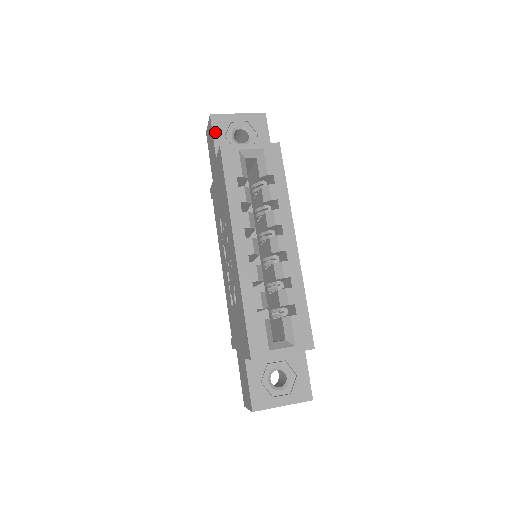
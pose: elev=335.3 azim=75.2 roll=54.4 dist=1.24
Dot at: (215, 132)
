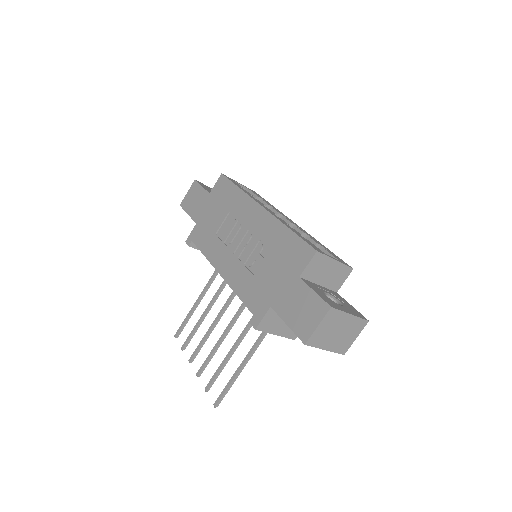
Dot at: (202, 186)
